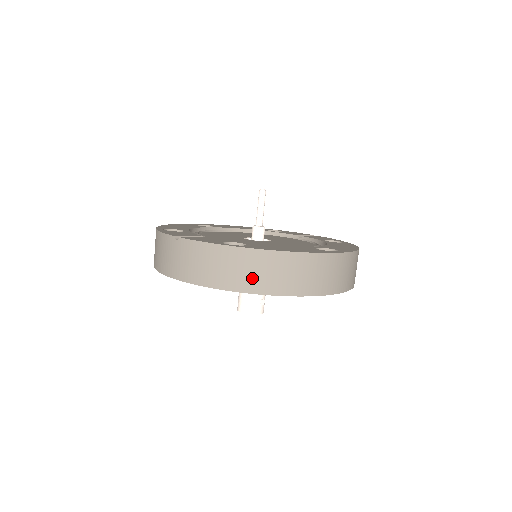
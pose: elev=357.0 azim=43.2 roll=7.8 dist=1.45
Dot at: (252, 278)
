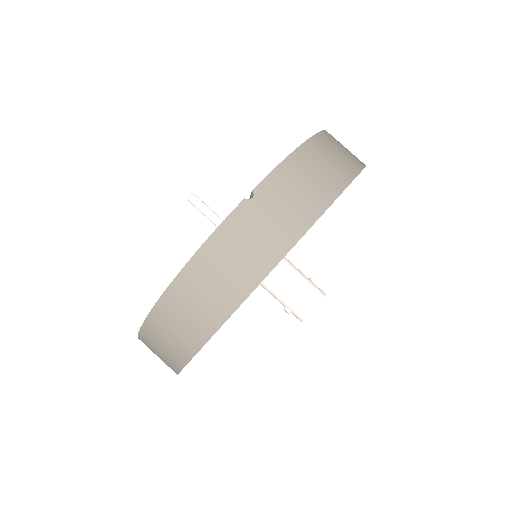
Dot at: (345, 159)
